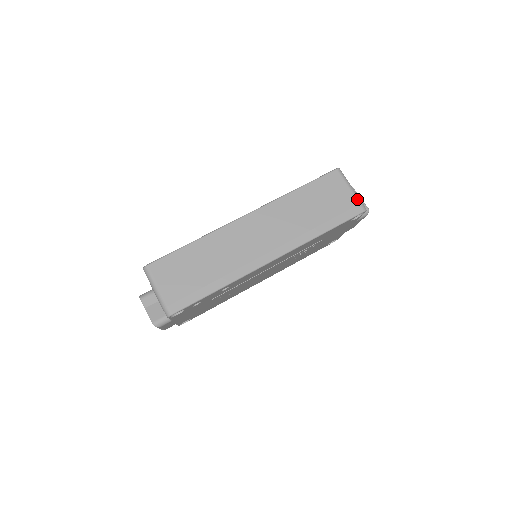
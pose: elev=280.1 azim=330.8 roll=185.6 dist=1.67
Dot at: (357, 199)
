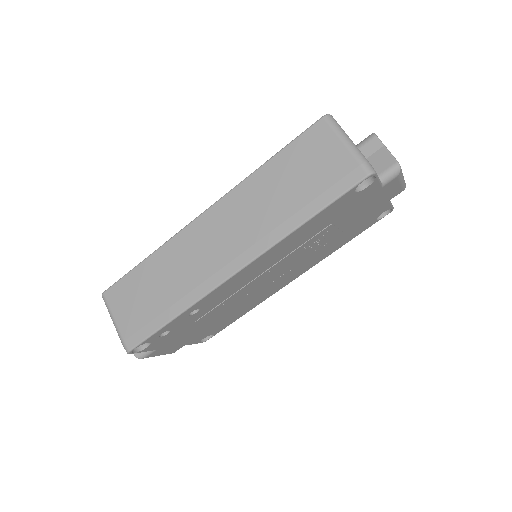
Dot at: (356, 158)
